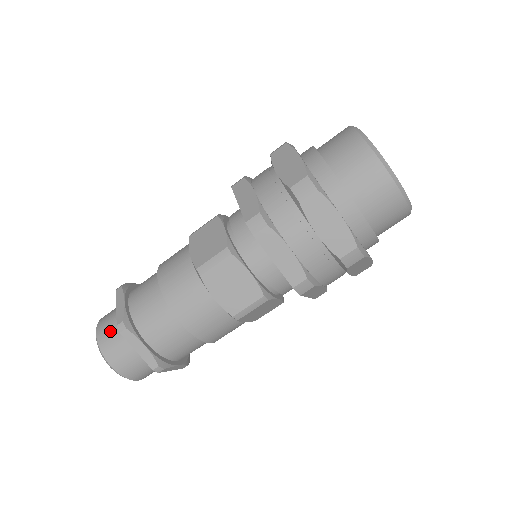
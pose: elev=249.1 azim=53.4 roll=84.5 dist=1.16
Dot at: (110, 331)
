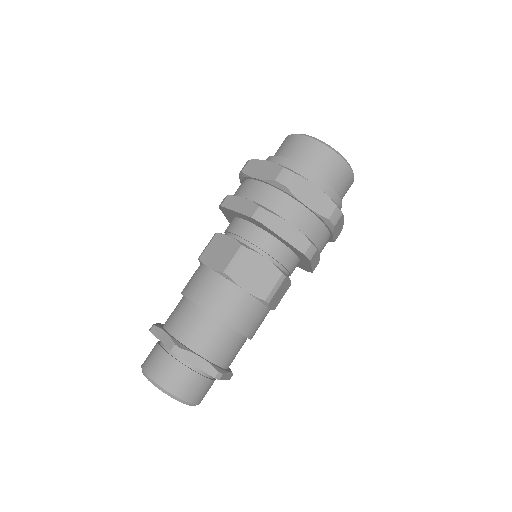
Dot at: (161, 364)
